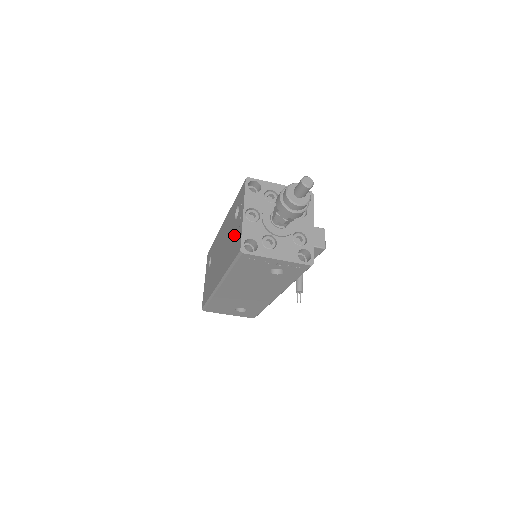
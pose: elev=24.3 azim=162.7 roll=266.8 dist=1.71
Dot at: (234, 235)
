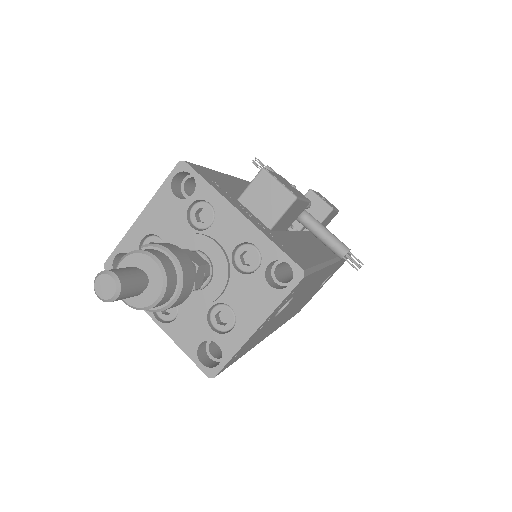
Dot at: occluded
